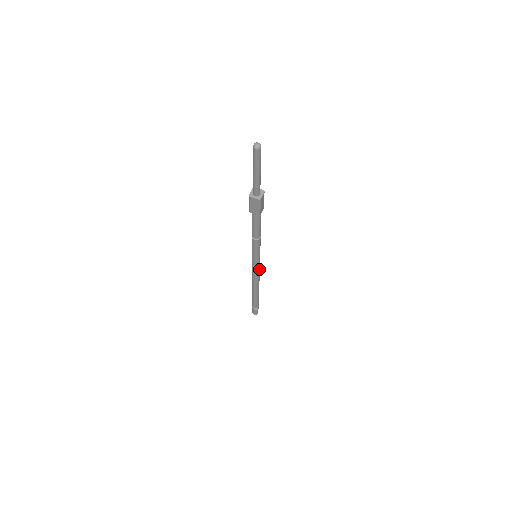
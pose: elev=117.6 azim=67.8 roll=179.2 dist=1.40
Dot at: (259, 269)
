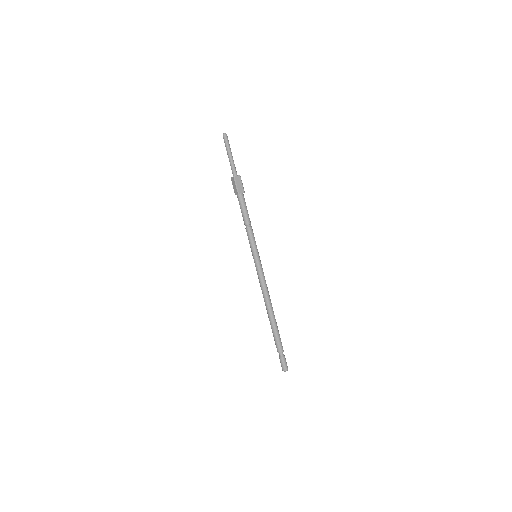
Dot at: (263, 275)
